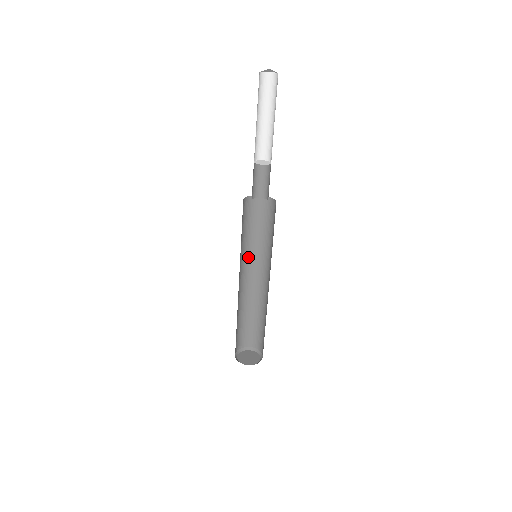
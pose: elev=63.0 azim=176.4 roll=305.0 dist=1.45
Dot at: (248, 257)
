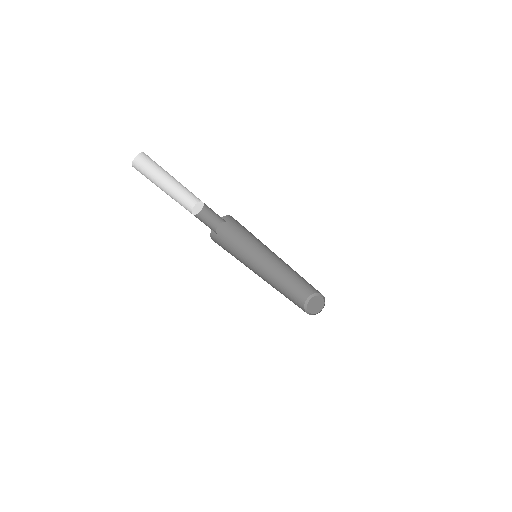
Dot at: (250, 261)
